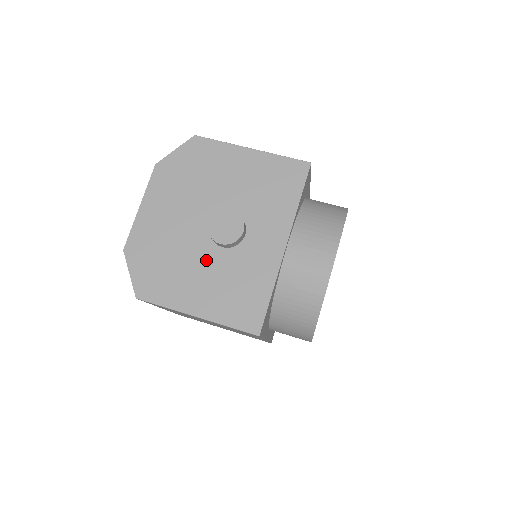
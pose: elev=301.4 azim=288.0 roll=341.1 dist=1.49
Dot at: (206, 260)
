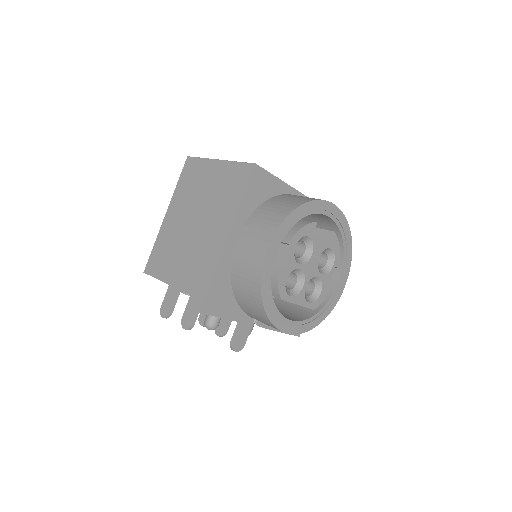
Dot at: occluded
